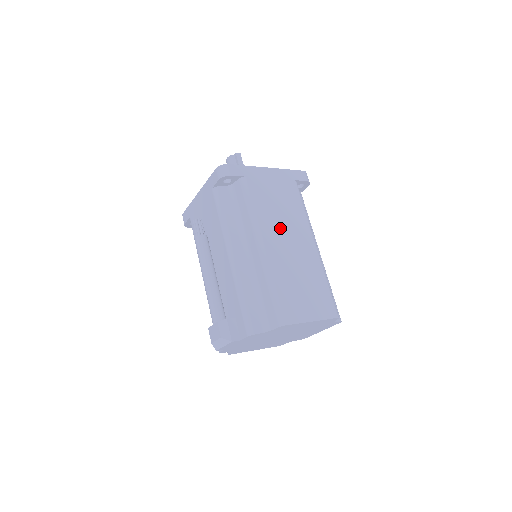
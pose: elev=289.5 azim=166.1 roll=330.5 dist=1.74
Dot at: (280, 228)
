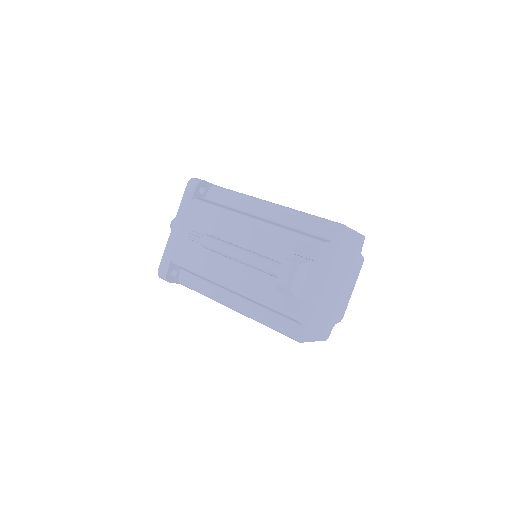
Dot at: occluded
